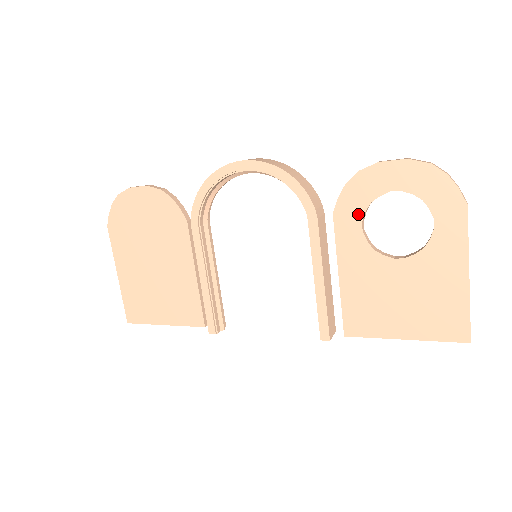
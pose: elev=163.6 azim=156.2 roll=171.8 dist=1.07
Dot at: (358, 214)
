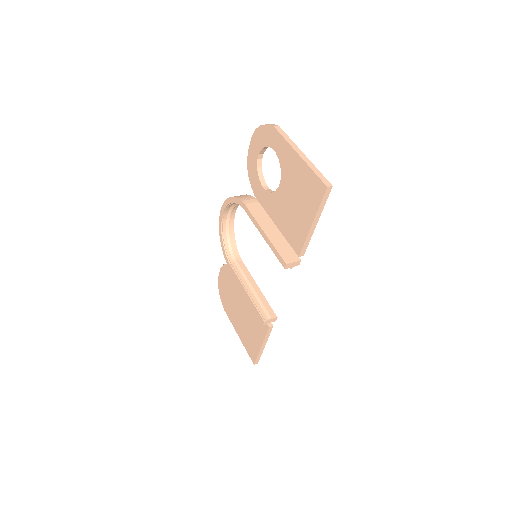
Dot at: (259, 184)
